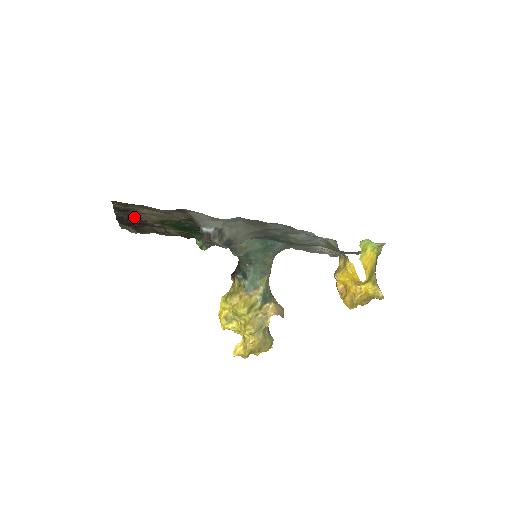
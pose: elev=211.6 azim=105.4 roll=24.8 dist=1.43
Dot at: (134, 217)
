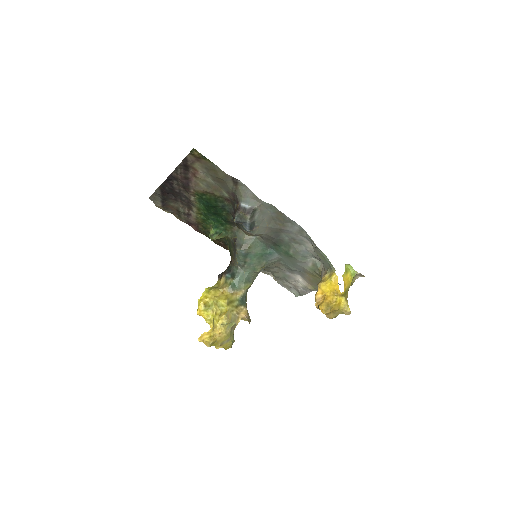
Dot at: (185, 180)
